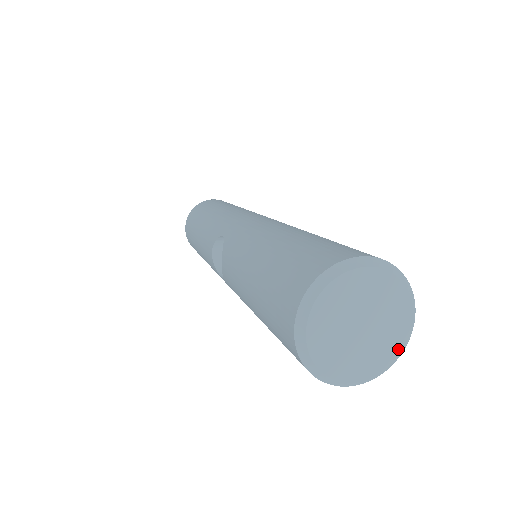
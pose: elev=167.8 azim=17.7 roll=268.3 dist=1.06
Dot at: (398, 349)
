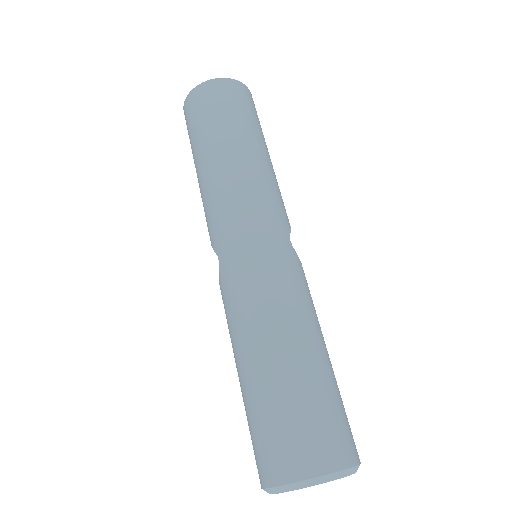
Dot at: occluded
